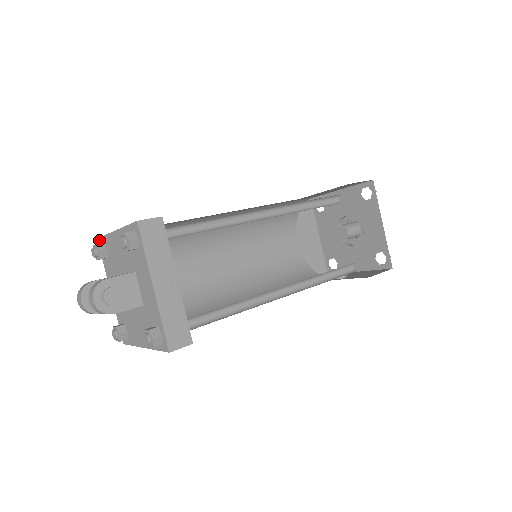
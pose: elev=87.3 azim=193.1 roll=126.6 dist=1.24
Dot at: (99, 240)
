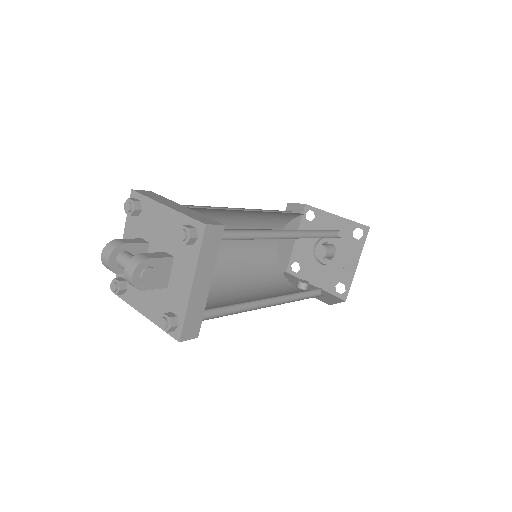
Dot at: (134, 193)
